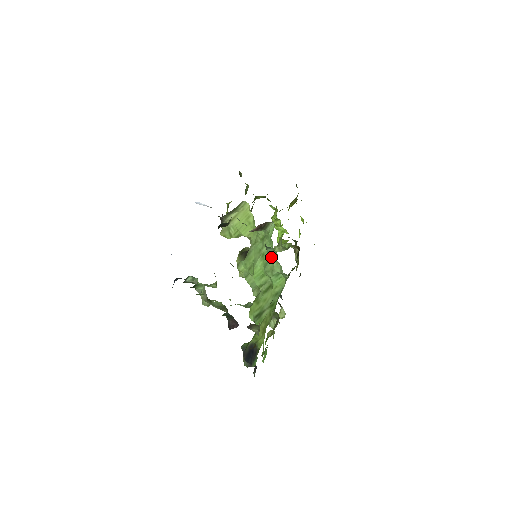
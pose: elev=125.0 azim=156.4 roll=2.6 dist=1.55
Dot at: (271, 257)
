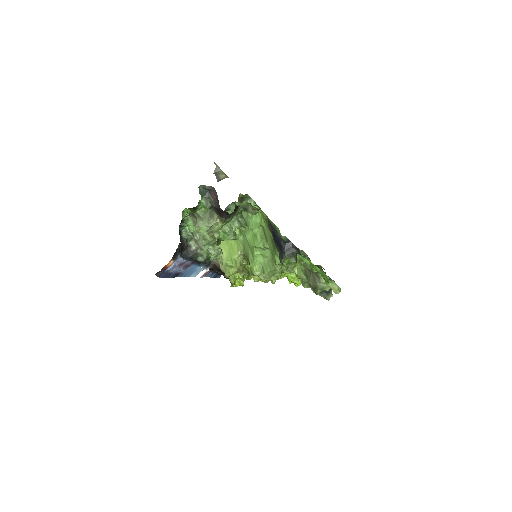
Dot at: occluded
